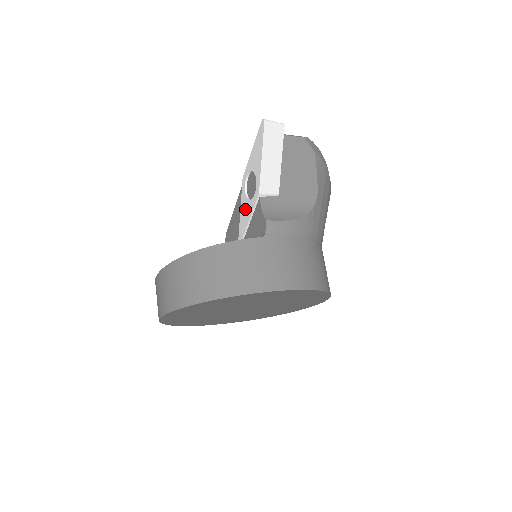
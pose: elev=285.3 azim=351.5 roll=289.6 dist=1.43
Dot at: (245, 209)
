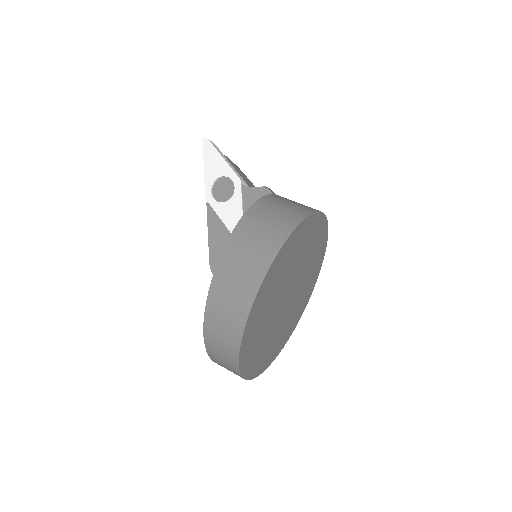
Dot at: (229, 211)
